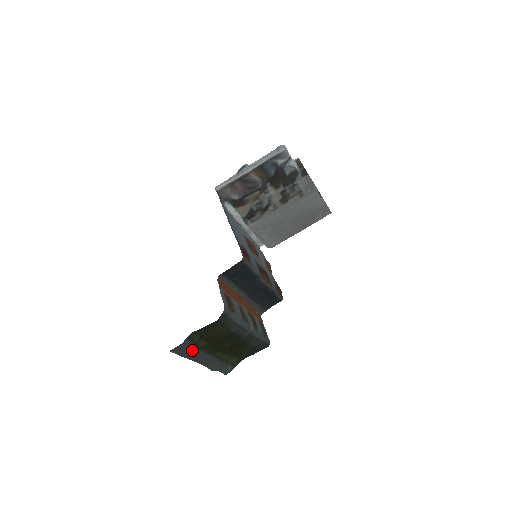
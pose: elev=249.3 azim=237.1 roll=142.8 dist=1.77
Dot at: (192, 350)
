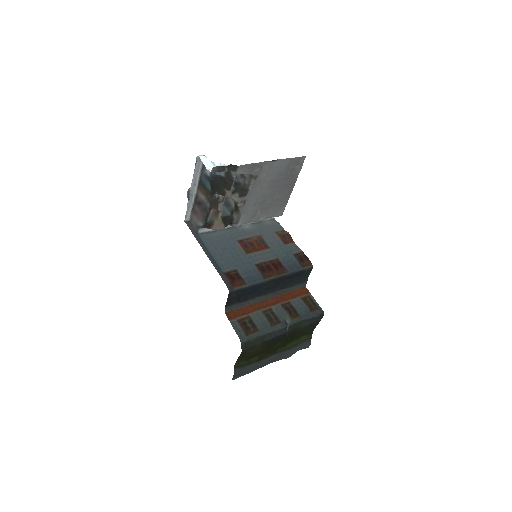
Dot at: (250, 367)
